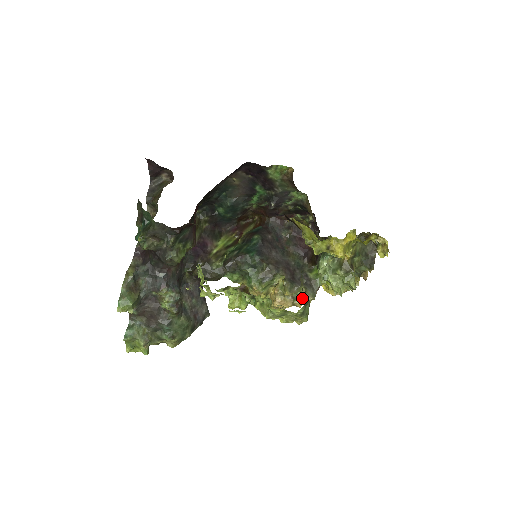
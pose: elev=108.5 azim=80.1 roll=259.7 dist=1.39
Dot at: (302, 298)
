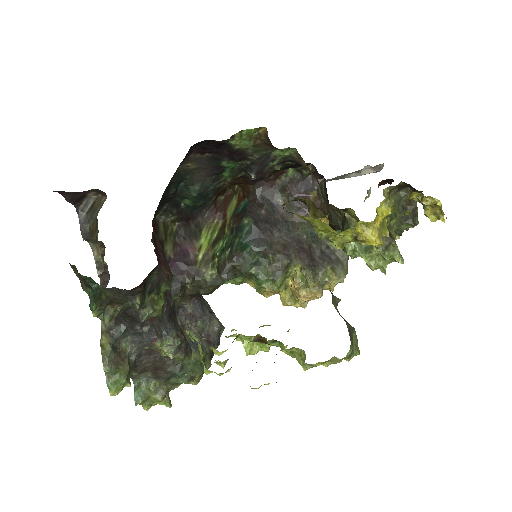
Dot at: (332, 282)
